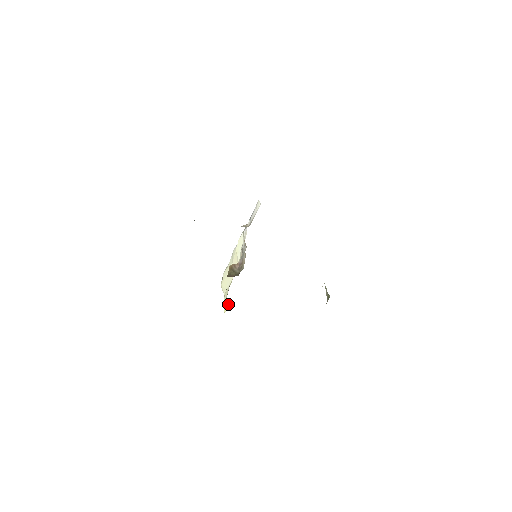
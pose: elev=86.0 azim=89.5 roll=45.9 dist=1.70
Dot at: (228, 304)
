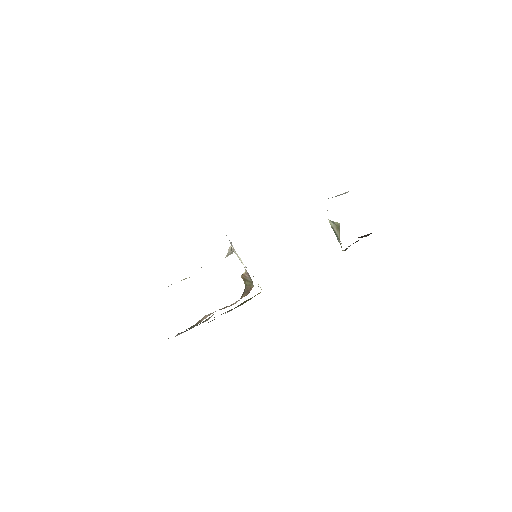
Dot at: occluded
